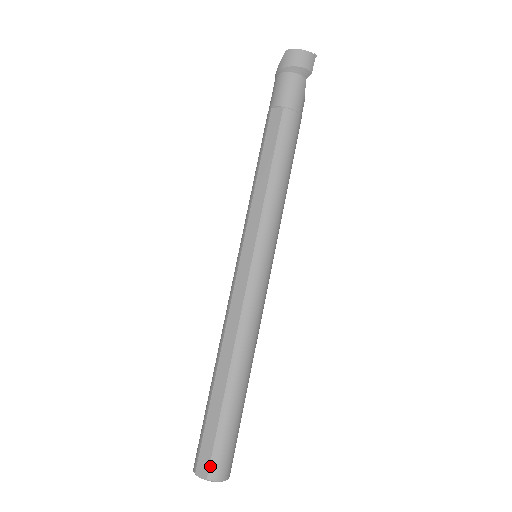
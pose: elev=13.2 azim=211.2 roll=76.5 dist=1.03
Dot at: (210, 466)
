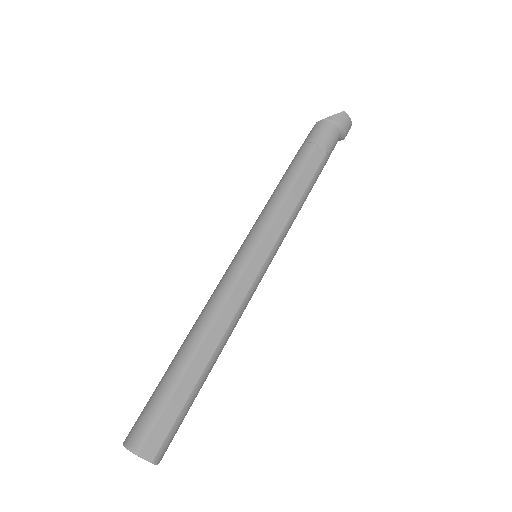
Dot at: (161, 448)
